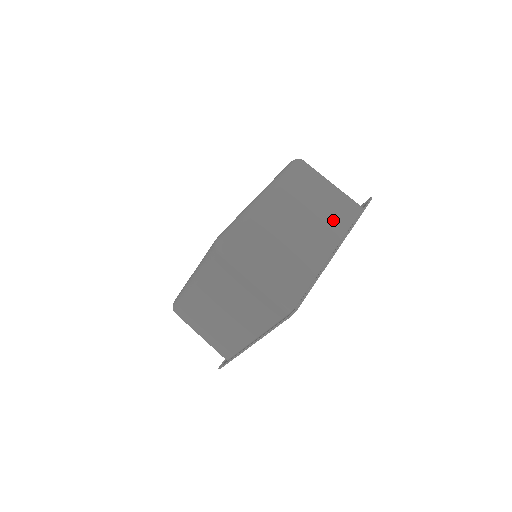
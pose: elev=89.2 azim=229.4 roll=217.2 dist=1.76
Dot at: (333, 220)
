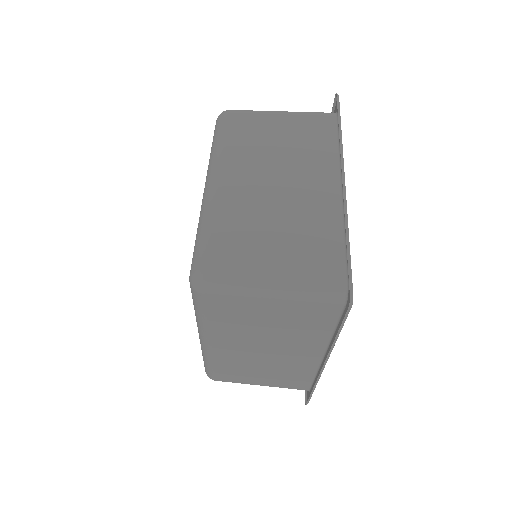
Dot at: (313, 151)
